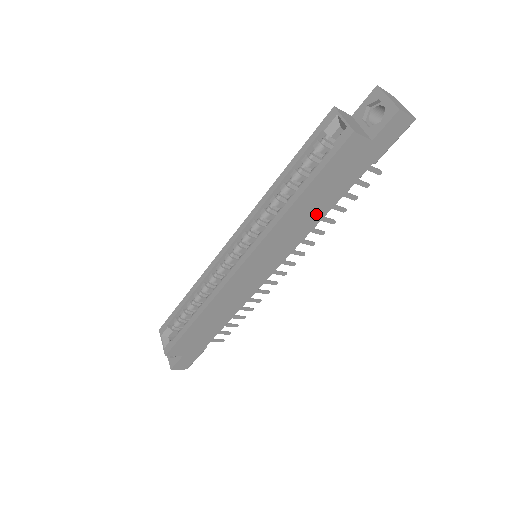
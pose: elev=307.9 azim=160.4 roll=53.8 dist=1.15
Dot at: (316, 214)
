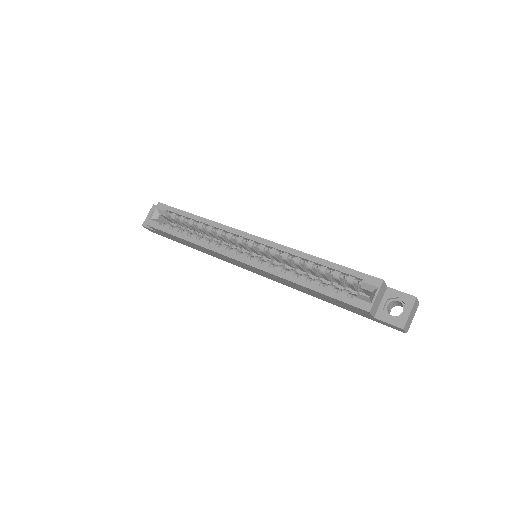
Dot at: (308, 293)
